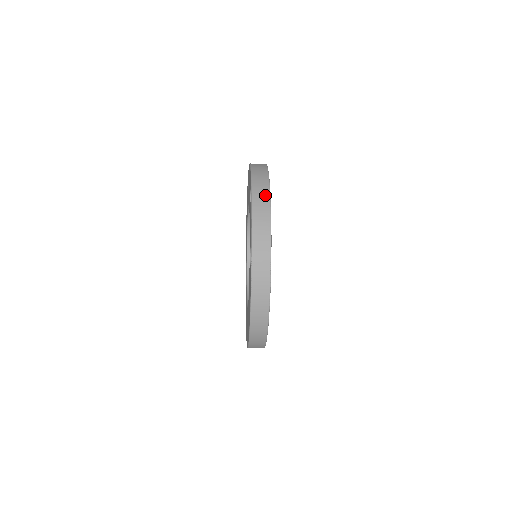
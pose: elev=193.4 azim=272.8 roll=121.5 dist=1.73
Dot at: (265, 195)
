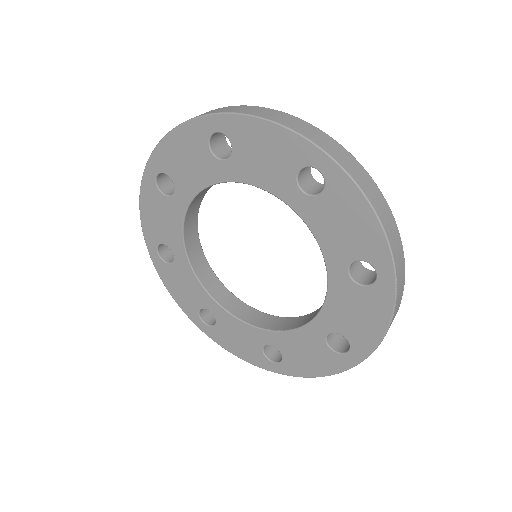
Dot at: (364, 173)
